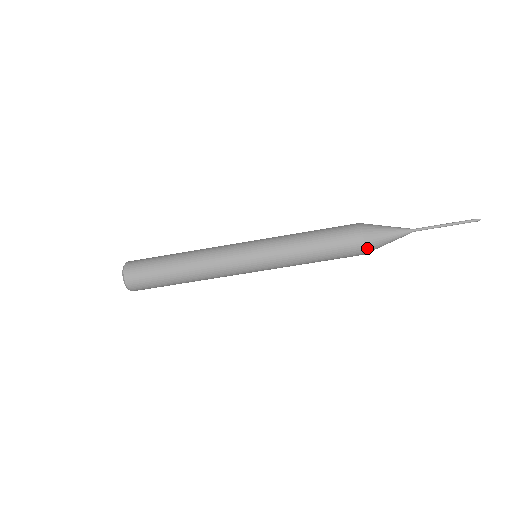
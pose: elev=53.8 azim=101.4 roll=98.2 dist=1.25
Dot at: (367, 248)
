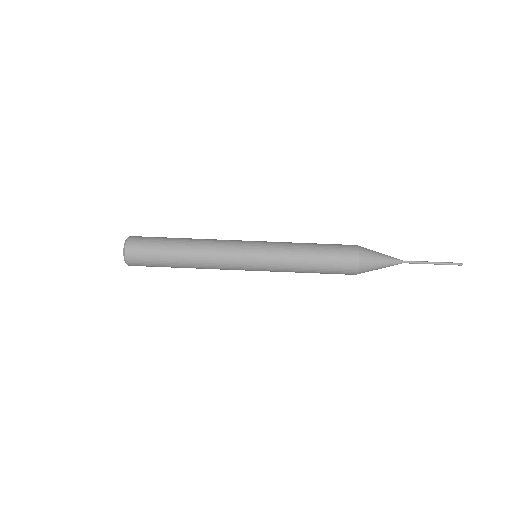
Dot at: (361, 249)
